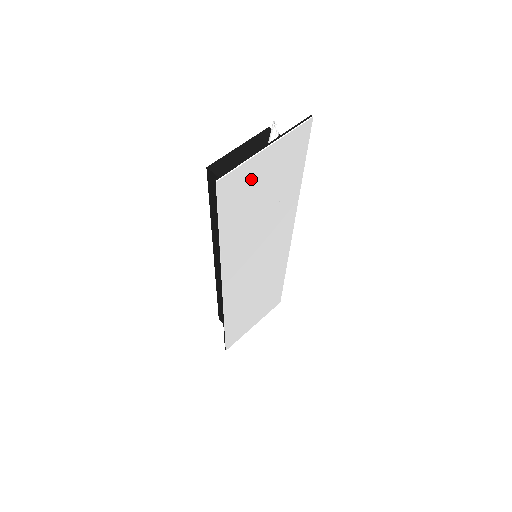
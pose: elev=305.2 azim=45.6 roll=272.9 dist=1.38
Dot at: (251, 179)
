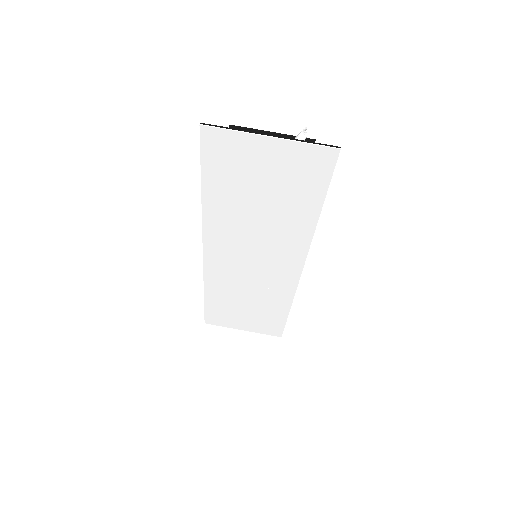
Dot at: (245, 157)
